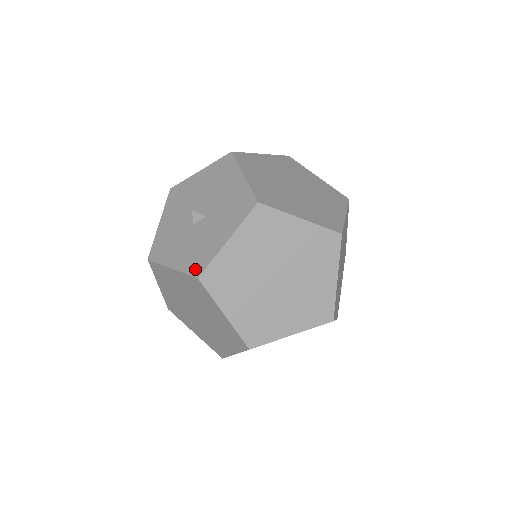
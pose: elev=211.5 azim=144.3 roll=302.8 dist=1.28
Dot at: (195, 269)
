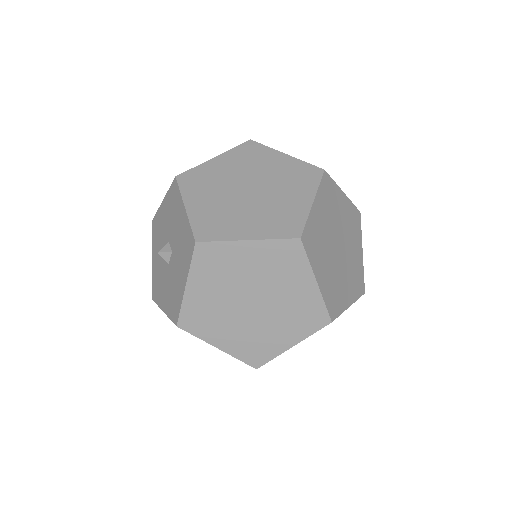
Dot at: (153, 291)
